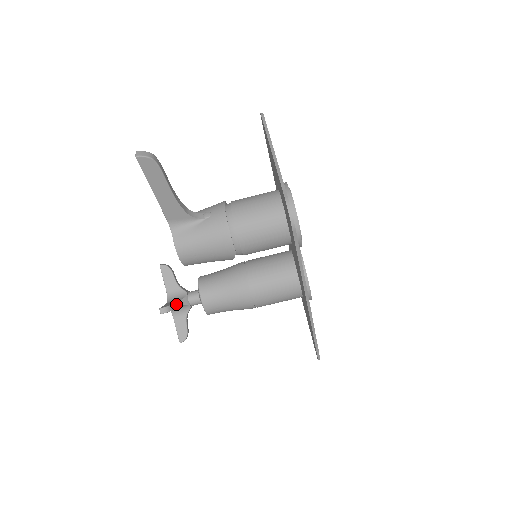
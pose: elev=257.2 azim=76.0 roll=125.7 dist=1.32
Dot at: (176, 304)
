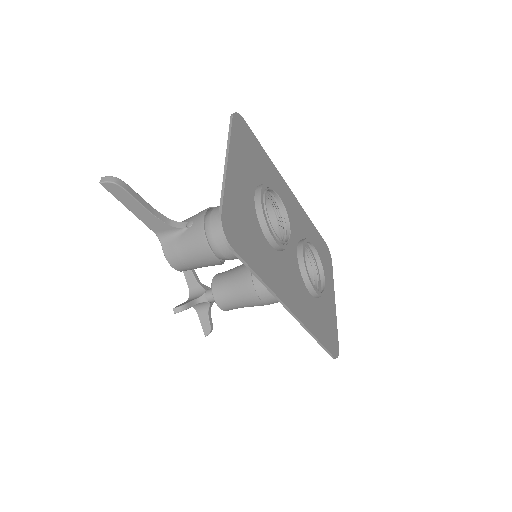
Dot at: (192, 303)
